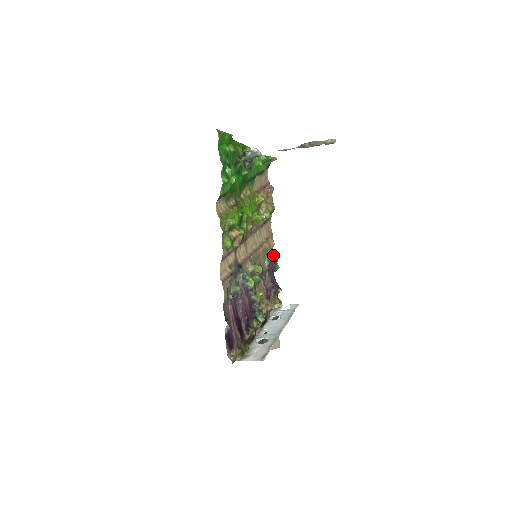
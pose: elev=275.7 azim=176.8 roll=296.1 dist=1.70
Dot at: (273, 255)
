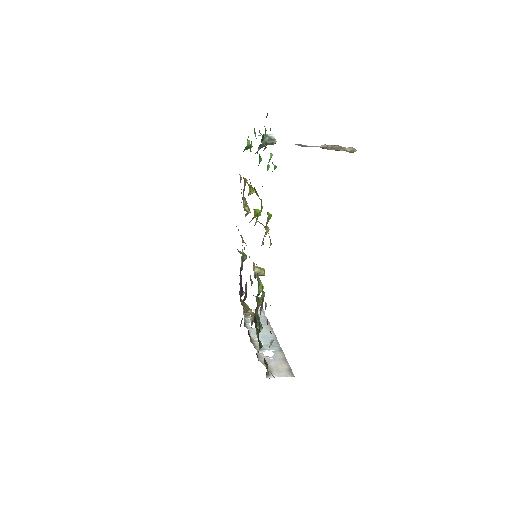
Dot at: (245, 254)
